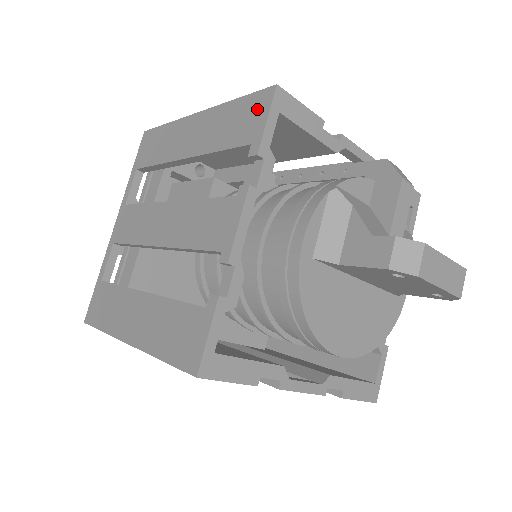
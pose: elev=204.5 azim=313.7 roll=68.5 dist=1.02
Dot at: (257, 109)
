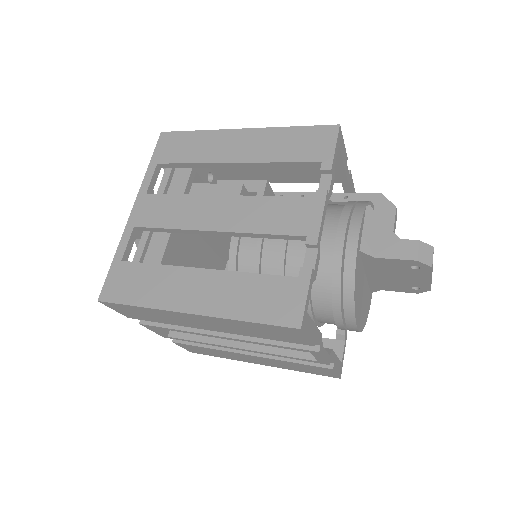
Dot at: (322, 138)
